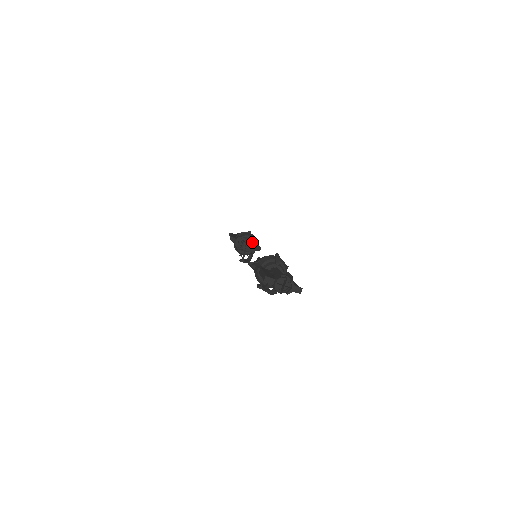
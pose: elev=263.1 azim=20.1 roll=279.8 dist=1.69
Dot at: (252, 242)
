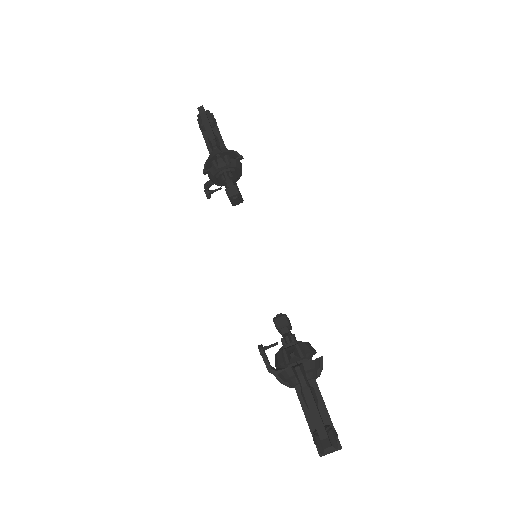
Dot at: (236, 179)
